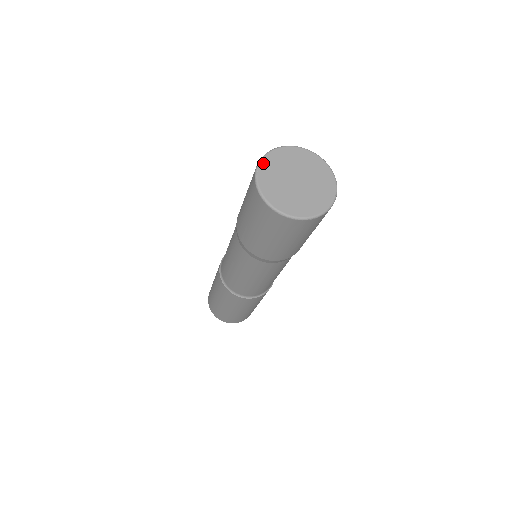
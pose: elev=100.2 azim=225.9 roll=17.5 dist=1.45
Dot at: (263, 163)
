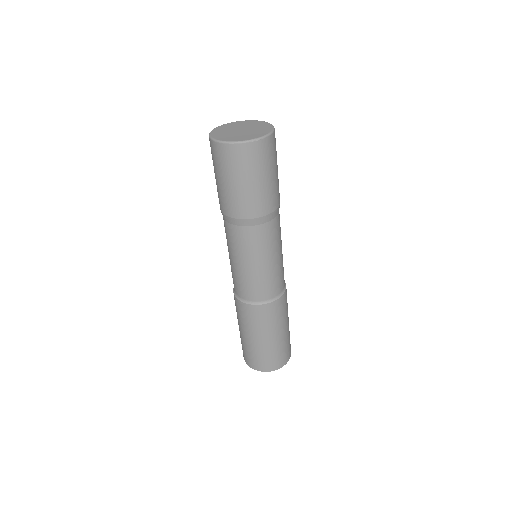
Dot at: (213, 131)
